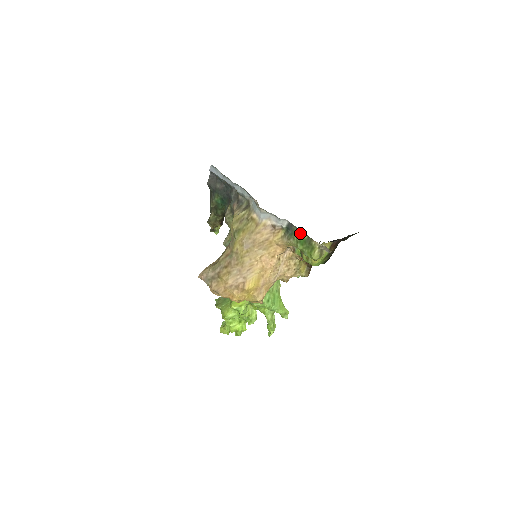
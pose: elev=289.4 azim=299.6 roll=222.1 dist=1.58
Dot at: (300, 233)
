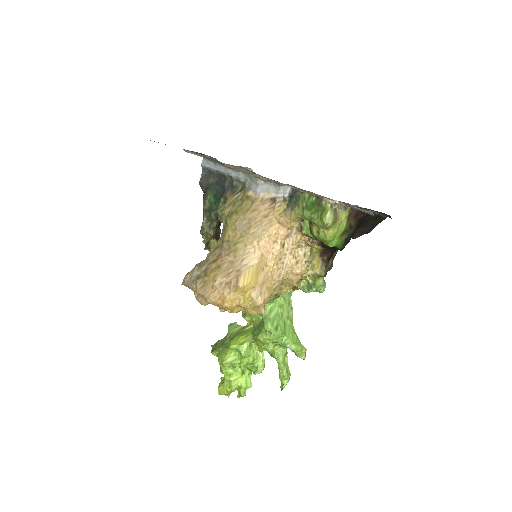
Dot at: (306, 196)
